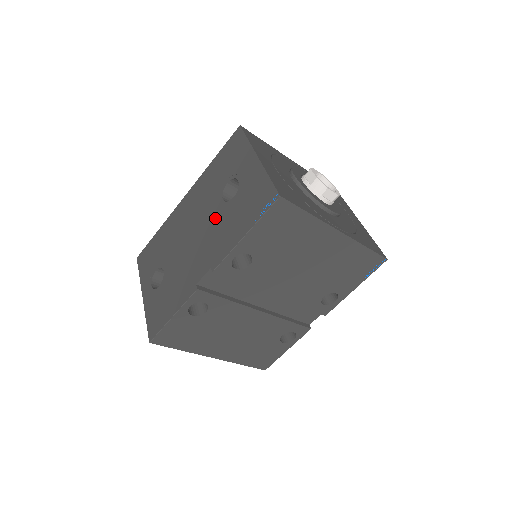
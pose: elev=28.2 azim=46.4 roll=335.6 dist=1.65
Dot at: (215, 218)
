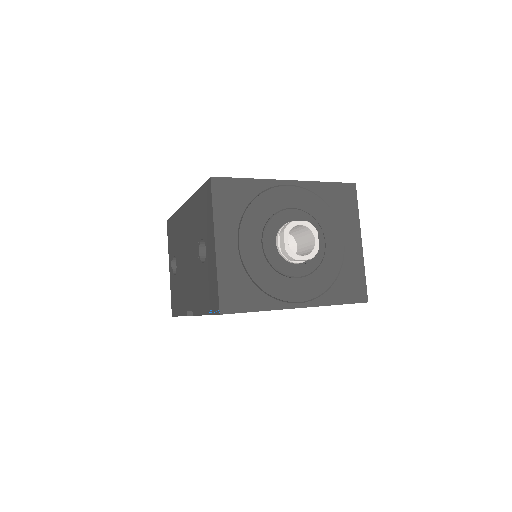
Dot at: (195, 266)
